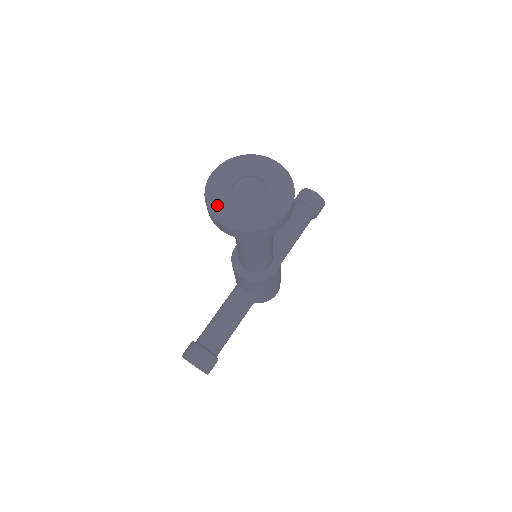
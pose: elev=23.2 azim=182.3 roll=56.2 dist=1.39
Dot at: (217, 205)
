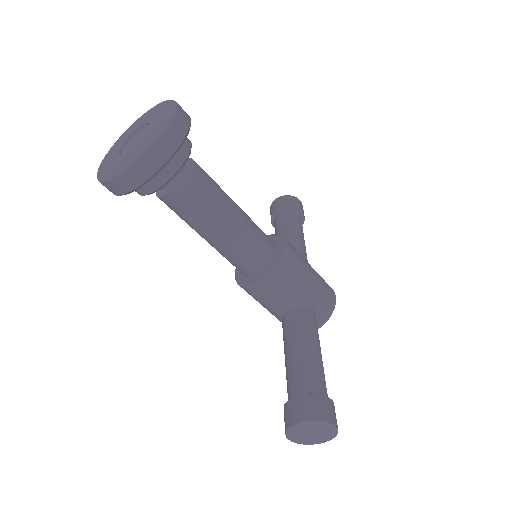
Dot at: (111, 170)
